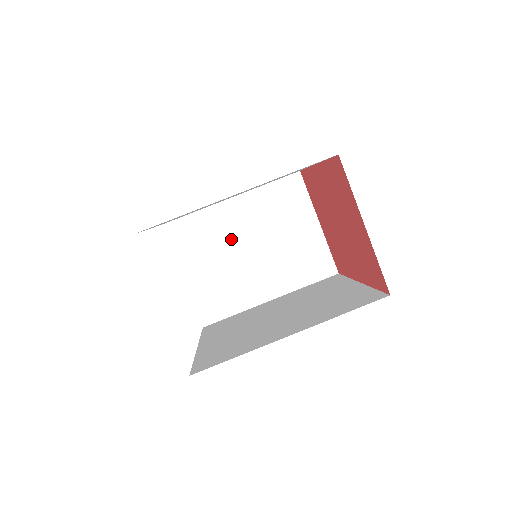
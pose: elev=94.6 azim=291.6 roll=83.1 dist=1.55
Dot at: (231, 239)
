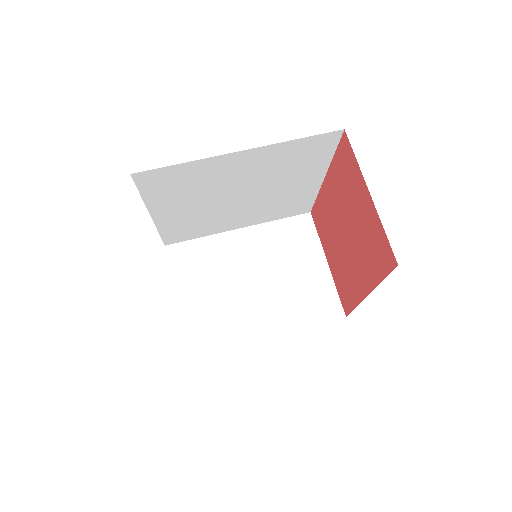
Dot at: (234, 268)
